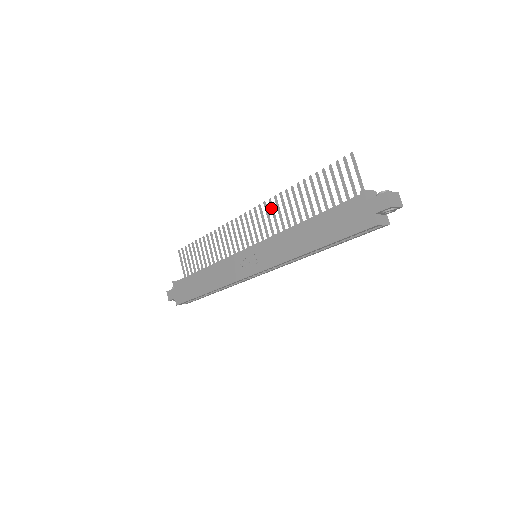
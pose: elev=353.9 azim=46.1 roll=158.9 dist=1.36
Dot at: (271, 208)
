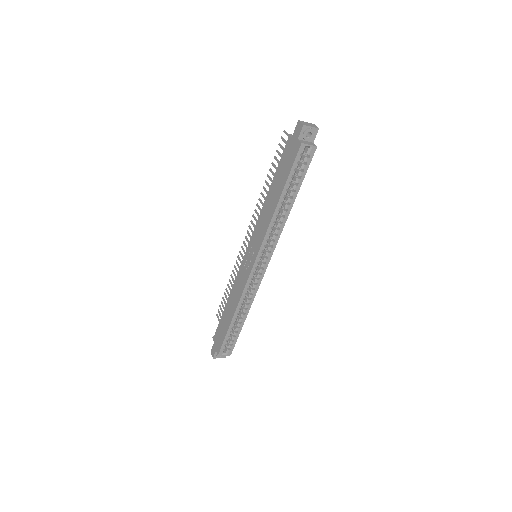
Dot at: (257, 214)
